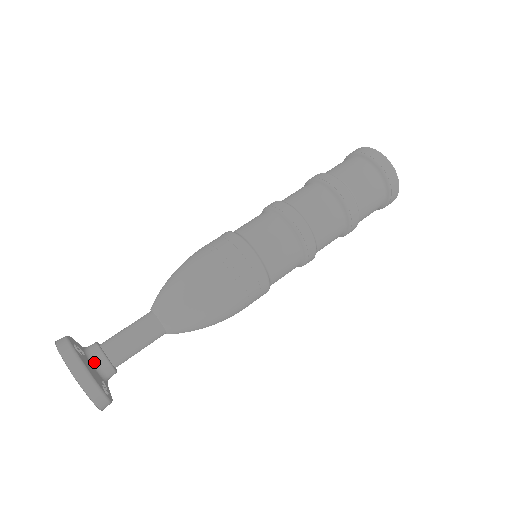
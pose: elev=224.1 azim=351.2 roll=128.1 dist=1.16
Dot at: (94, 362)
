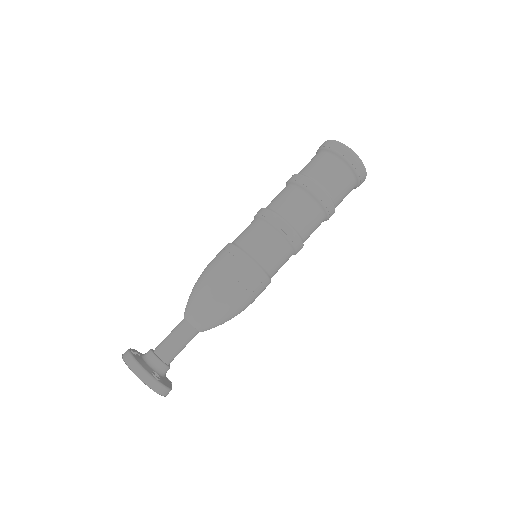
Dot at: (147, 360)
